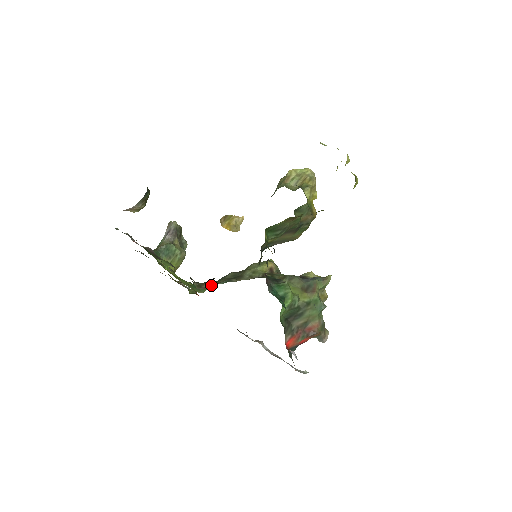
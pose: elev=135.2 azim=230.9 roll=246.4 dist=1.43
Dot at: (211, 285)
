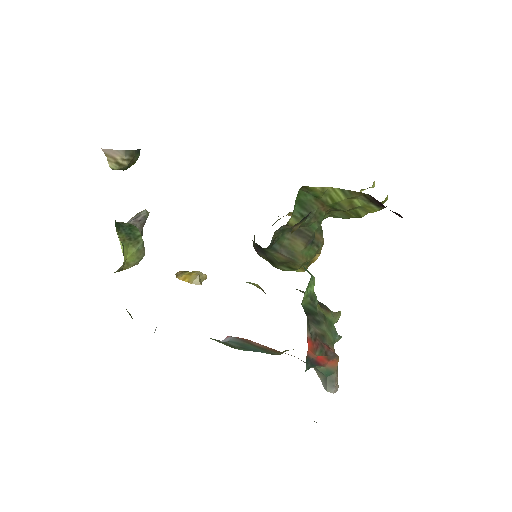
Dot at: occluded
